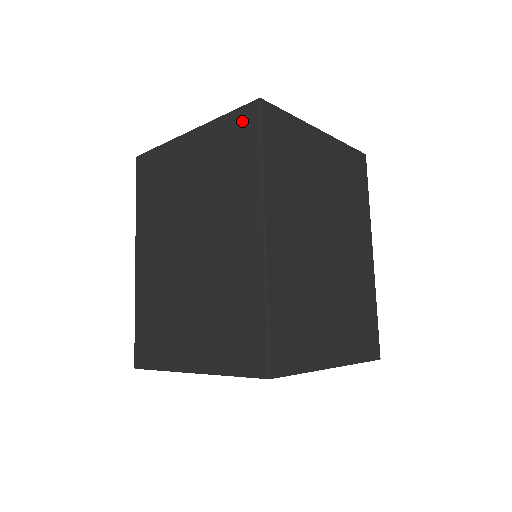
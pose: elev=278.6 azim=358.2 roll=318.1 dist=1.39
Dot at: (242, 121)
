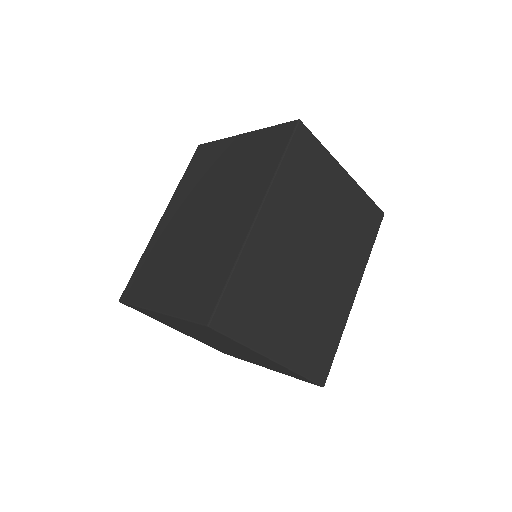
Dot at: (280, 133)
